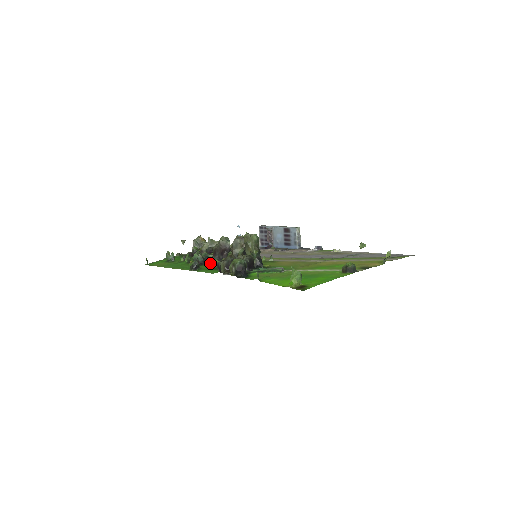
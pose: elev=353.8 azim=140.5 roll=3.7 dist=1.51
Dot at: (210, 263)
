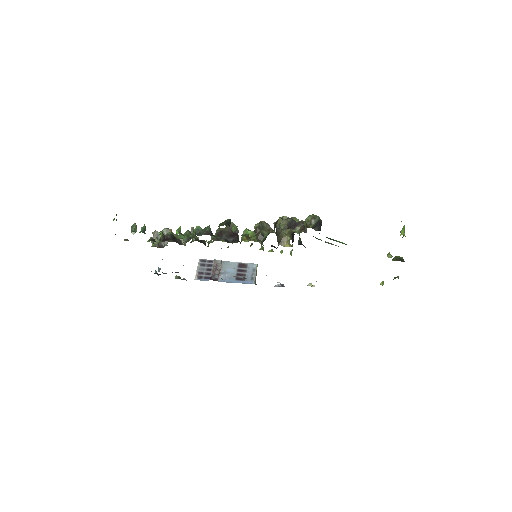
Dot at: (219, 239)
